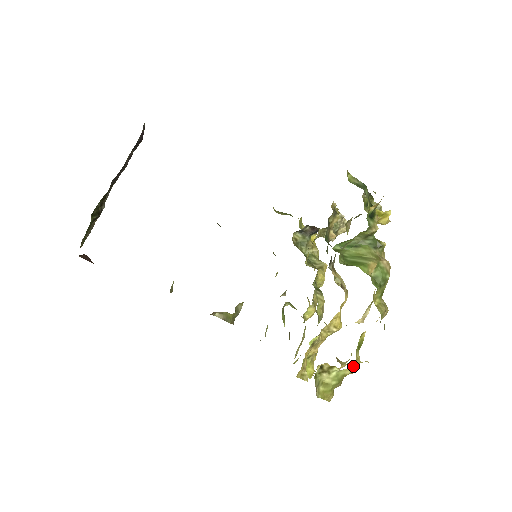
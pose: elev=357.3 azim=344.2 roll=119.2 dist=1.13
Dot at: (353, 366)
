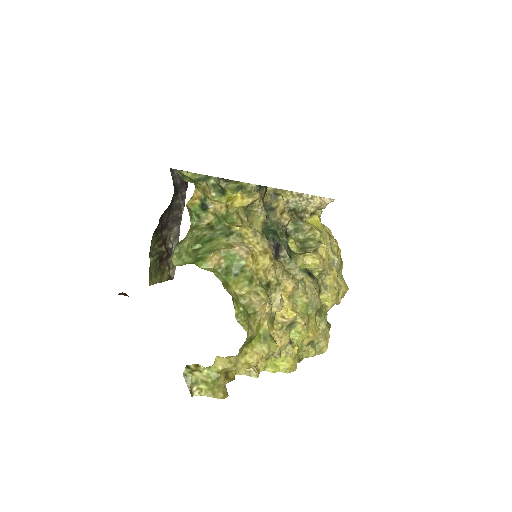
Dot at: (223, 362)
